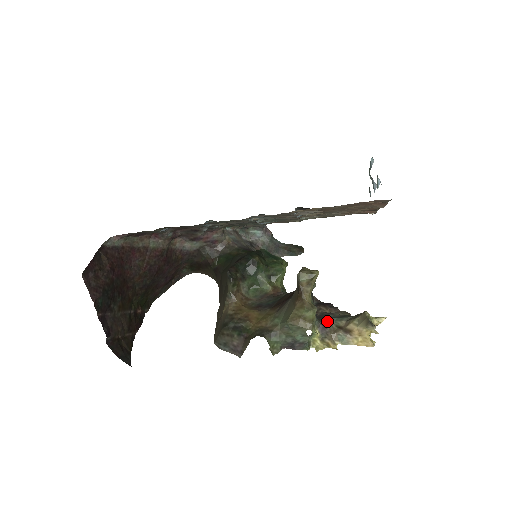
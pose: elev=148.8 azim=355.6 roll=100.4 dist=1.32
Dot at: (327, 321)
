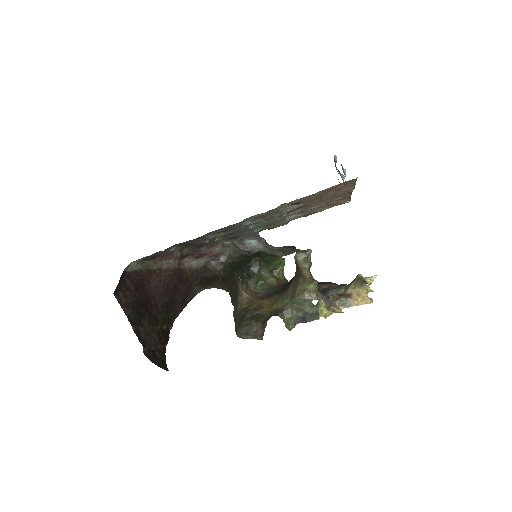
Dot at: (329, 293)
